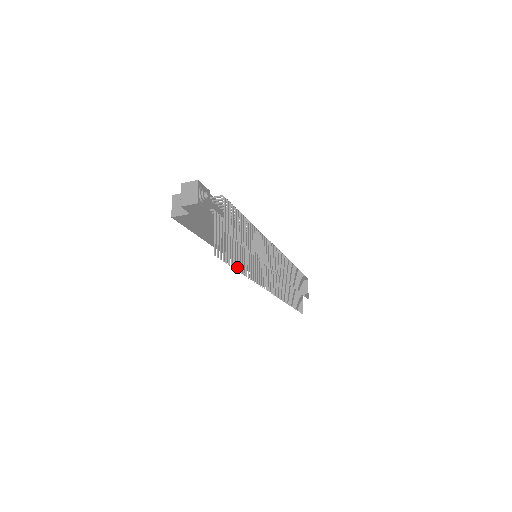
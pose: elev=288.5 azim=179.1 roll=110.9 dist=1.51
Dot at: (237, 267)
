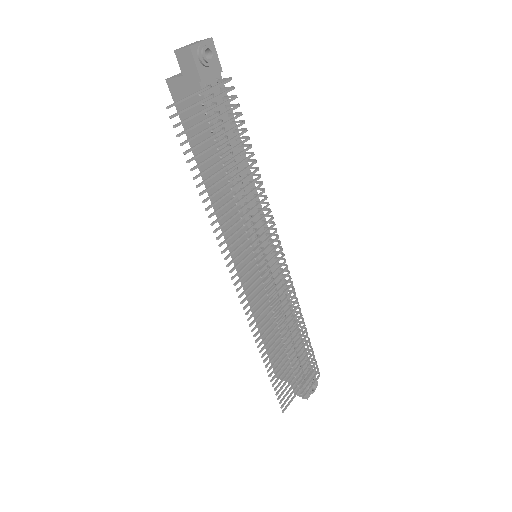
Dot at: (197, 176)
